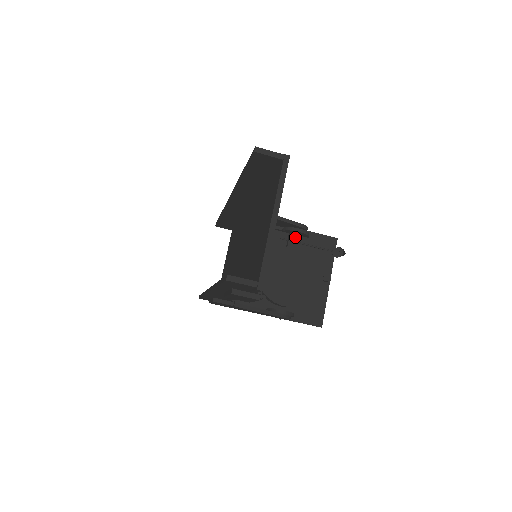
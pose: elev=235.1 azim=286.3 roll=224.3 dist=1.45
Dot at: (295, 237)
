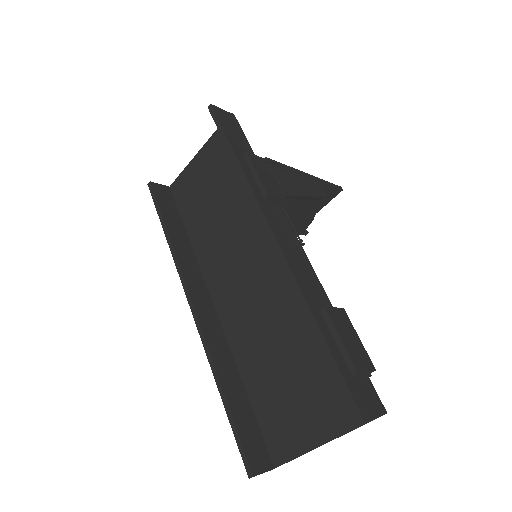
Dot at: occluded
